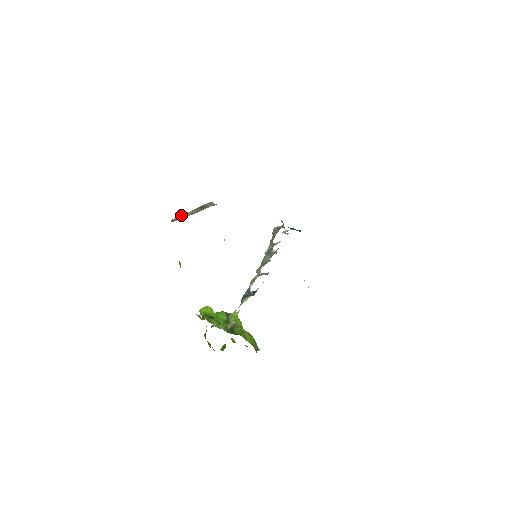
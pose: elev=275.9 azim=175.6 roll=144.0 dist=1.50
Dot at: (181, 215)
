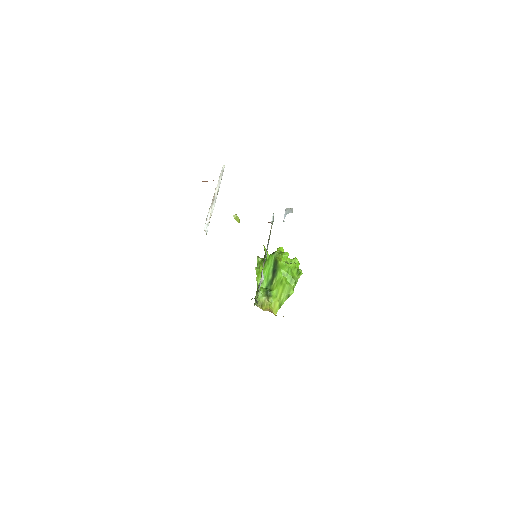
Dot at: (218, 182)
